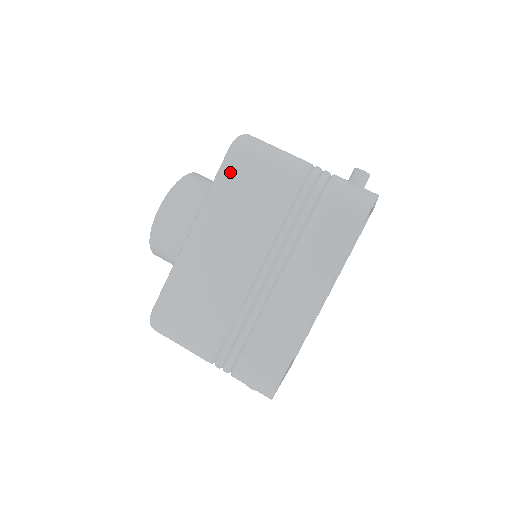
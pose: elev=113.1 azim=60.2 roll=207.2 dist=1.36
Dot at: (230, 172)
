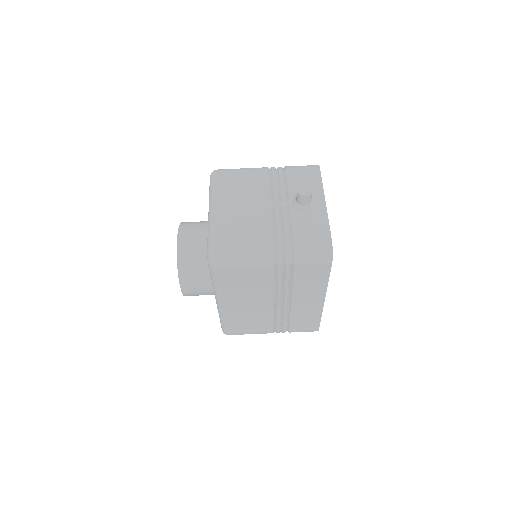
Dot at: (222, 278)
